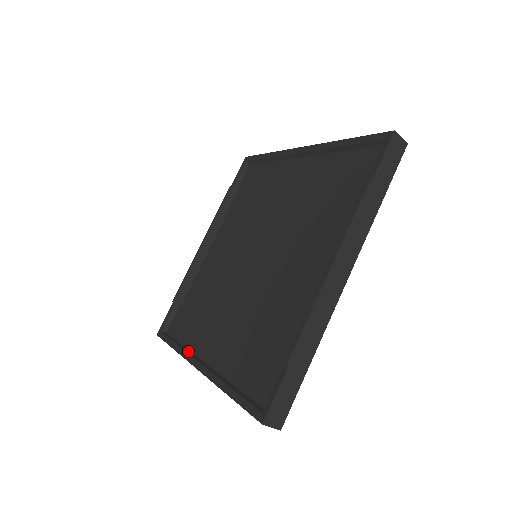
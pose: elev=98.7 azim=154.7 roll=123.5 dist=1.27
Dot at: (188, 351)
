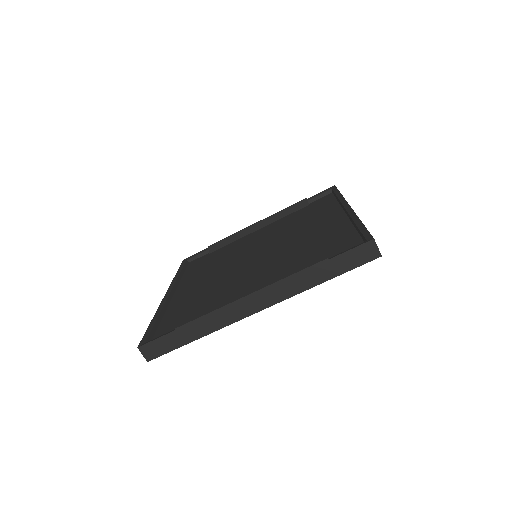
Dot at: (178, 282)
